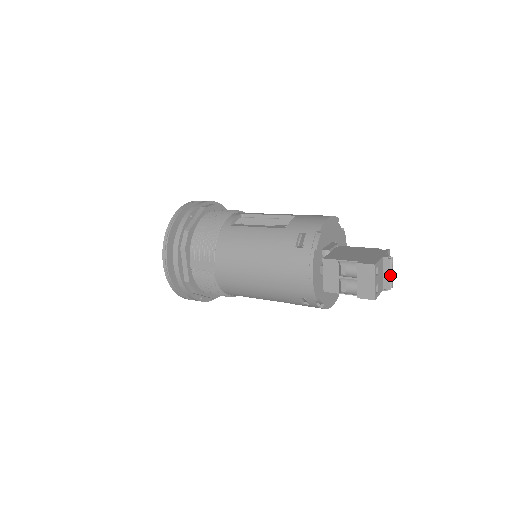
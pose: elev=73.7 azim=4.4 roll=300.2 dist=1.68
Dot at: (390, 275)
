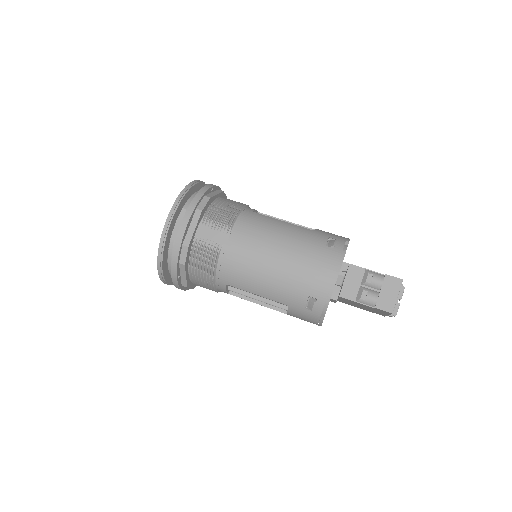
Dot at: occluded
